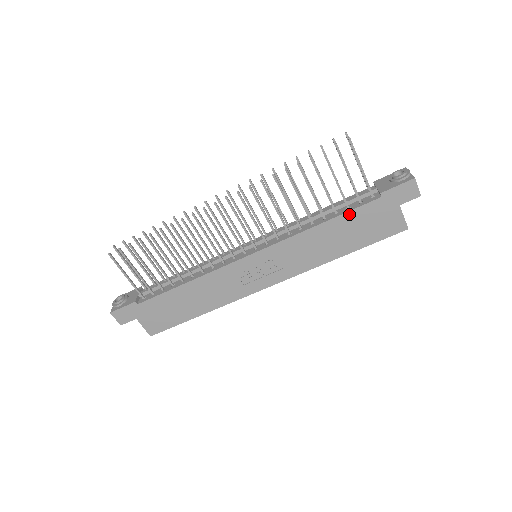
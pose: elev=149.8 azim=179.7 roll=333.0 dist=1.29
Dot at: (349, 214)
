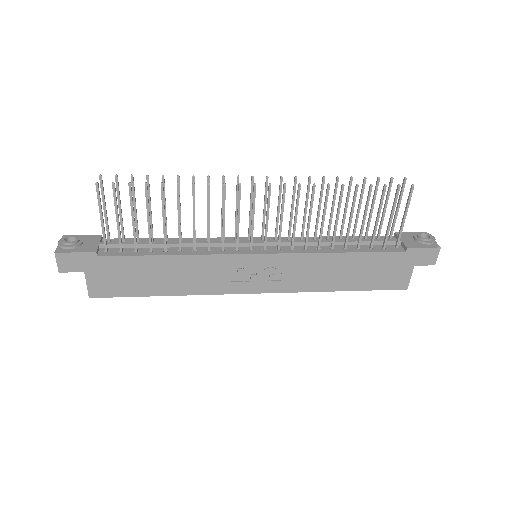
Dot at: (371, 255)
